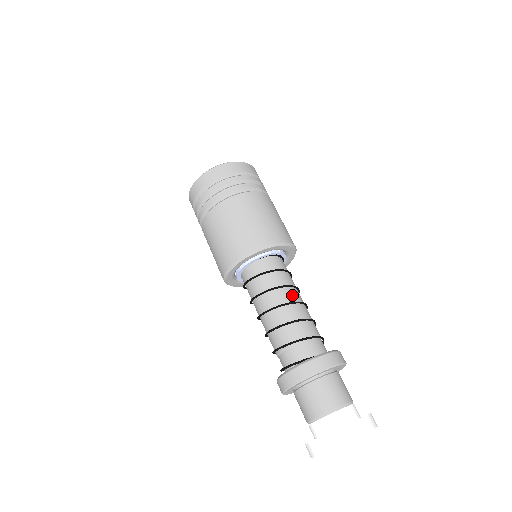
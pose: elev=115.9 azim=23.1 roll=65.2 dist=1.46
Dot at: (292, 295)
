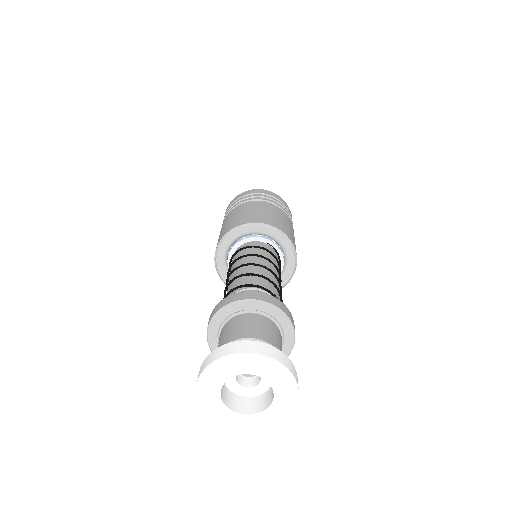
Dot at: (276, 274)
